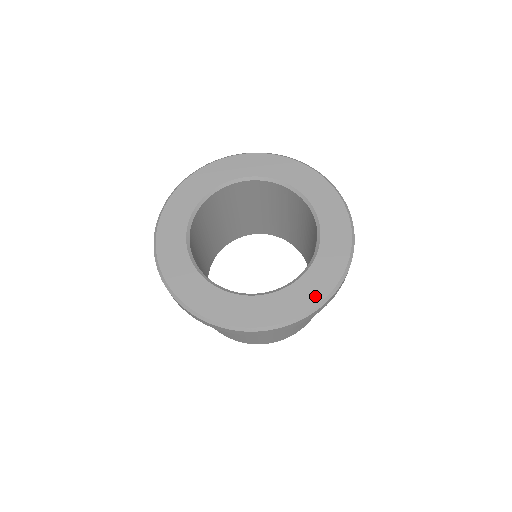
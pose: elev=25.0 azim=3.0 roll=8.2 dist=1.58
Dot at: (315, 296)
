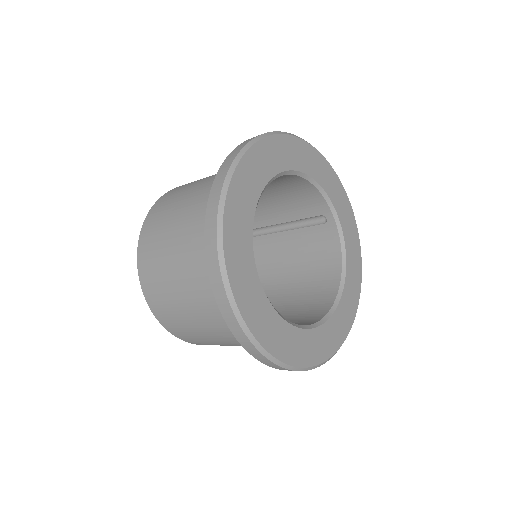
Dot at: (358, 269)
